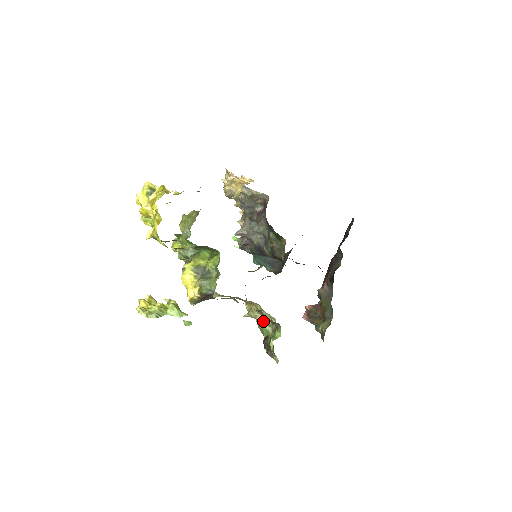
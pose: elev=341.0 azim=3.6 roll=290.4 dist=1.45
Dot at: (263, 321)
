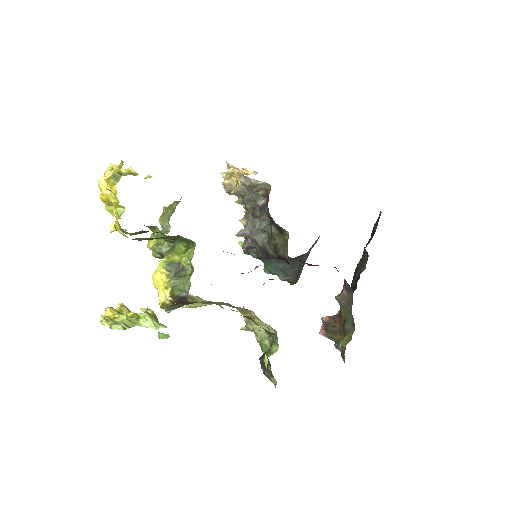
Dot at: (262, 334)
